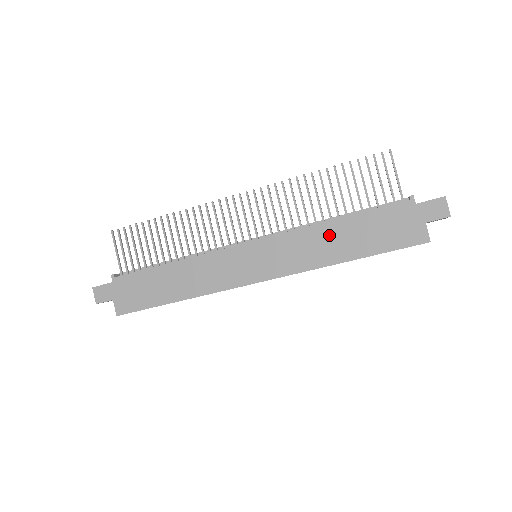
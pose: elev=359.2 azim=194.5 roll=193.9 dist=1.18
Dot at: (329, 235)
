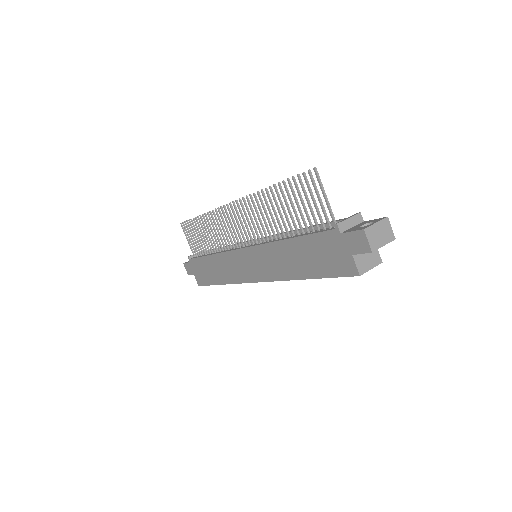
Dot at: (286, 252)
